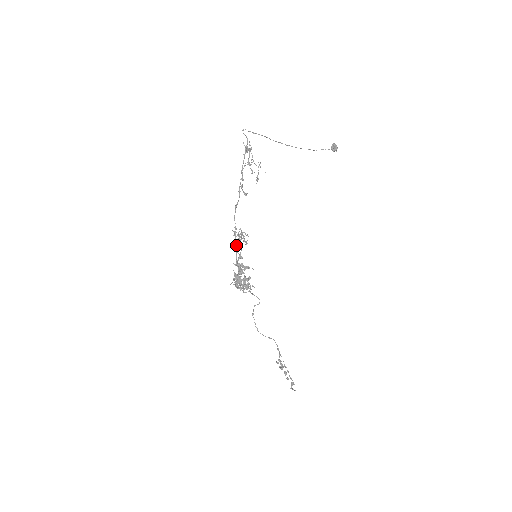
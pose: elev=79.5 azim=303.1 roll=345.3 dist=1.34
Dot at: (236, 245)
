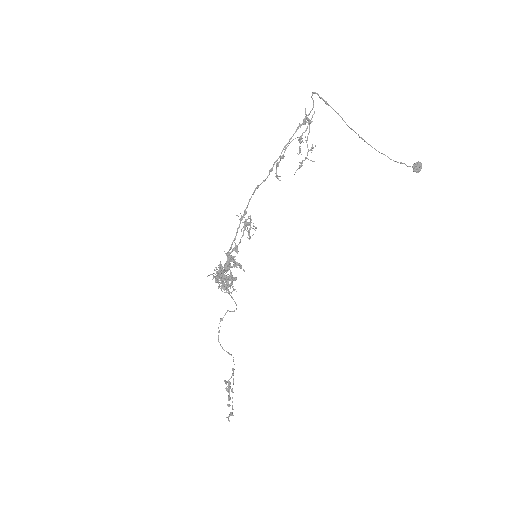
Dot at: (236, 233)
